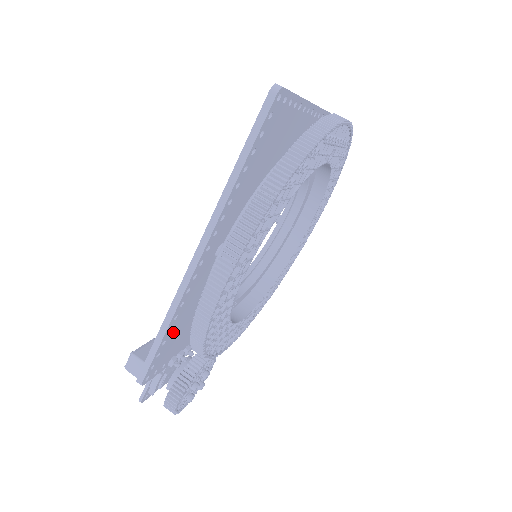
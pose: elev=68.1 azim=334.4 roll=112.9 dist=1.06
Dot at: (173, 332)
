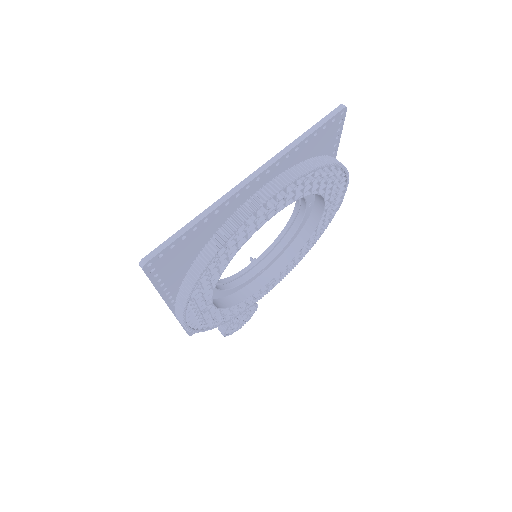
Dot at: occluded
